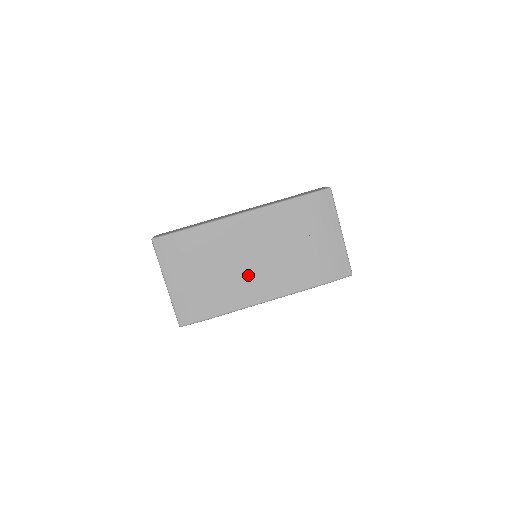
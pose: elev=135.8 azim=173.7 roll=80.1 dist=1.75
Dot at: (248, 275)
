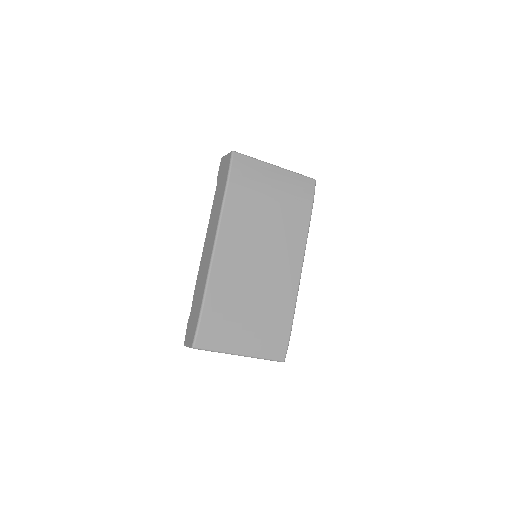
Dot at: (272, 273)
